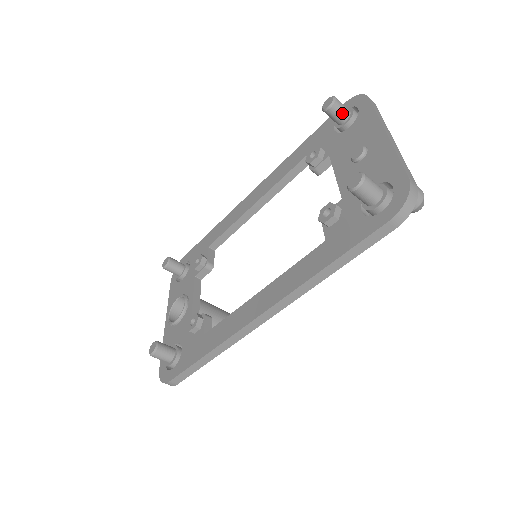
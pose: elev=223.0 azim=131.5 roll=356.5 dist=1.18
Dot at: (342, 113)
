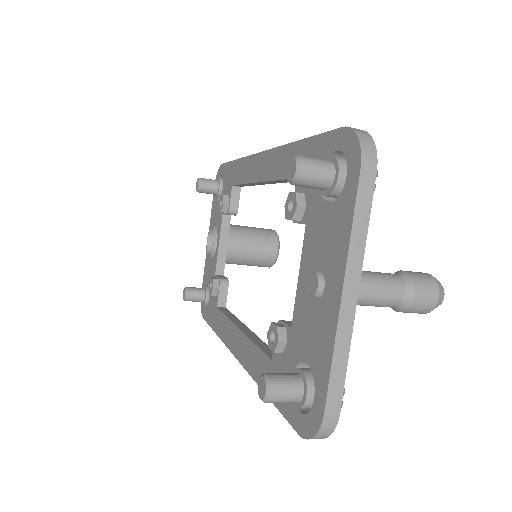
Dot at: (316, 186)
